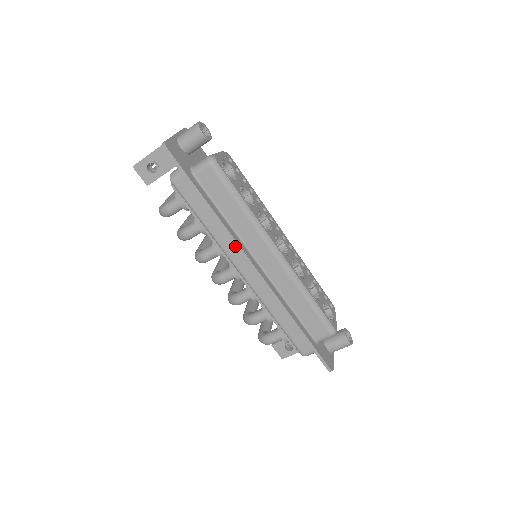
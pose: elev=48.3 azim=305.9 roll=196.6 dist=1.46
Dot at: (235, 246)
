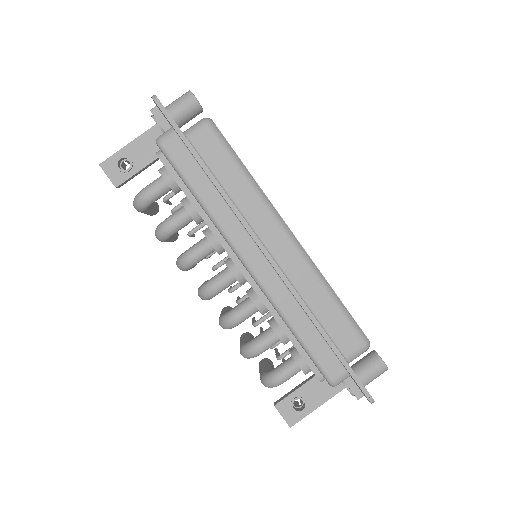
Dot at: (237, 222)
